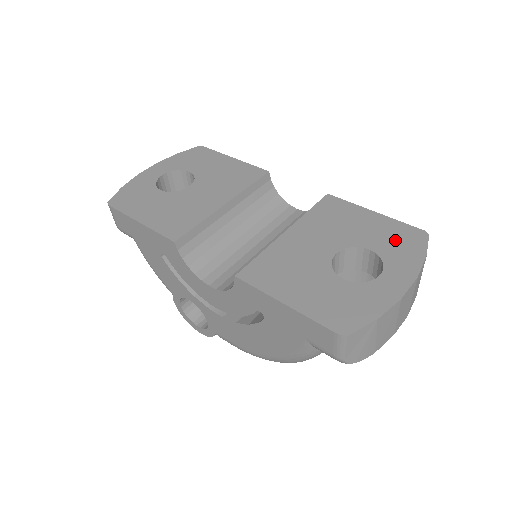
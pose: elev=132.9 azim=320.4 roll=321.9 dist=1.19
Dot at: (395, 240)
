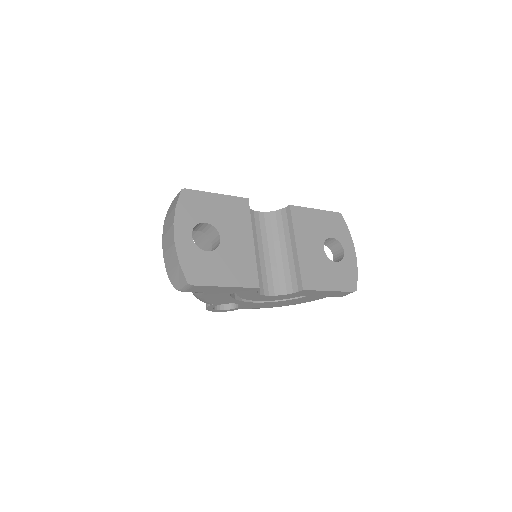
Dot at: (335, 226)
